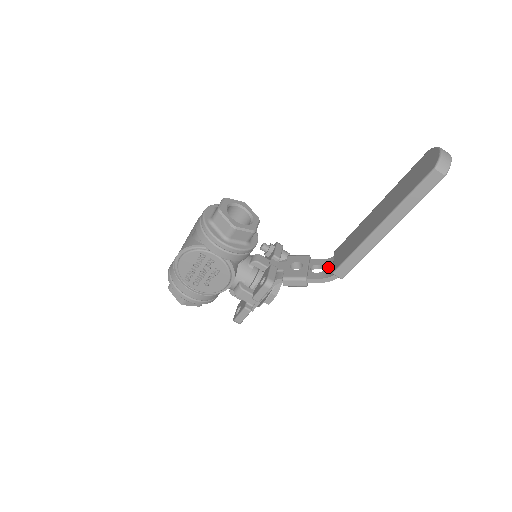
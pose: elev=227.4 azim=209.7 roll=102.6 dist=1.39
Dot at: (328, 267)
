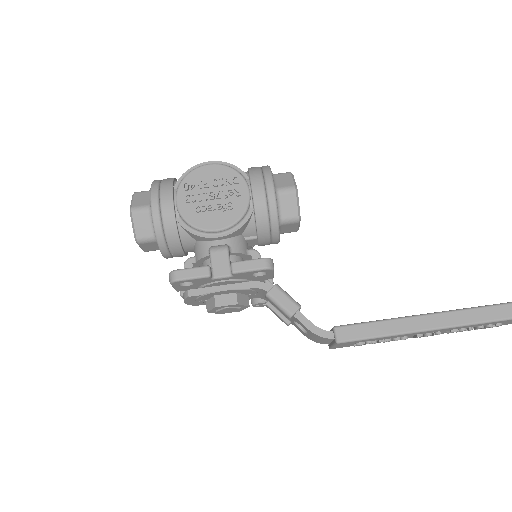
Dot at: occluded
